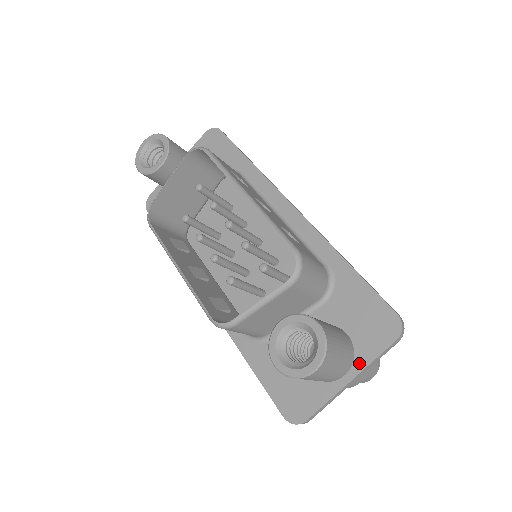
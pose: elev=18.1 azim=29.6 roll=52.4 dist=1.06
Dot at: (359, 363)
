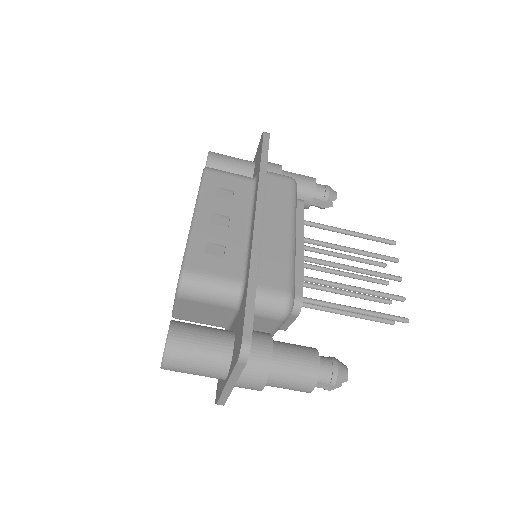
Dot at: (229, 372)
